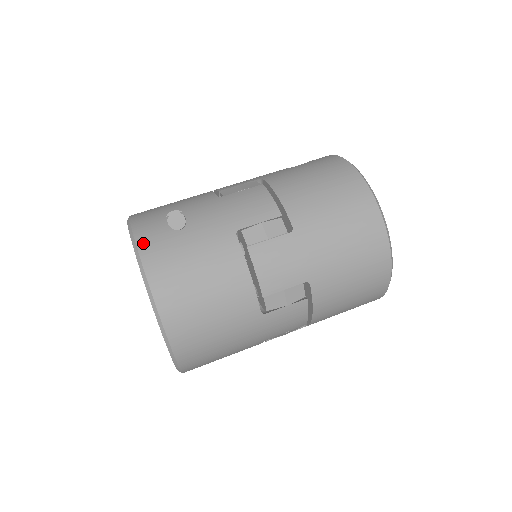
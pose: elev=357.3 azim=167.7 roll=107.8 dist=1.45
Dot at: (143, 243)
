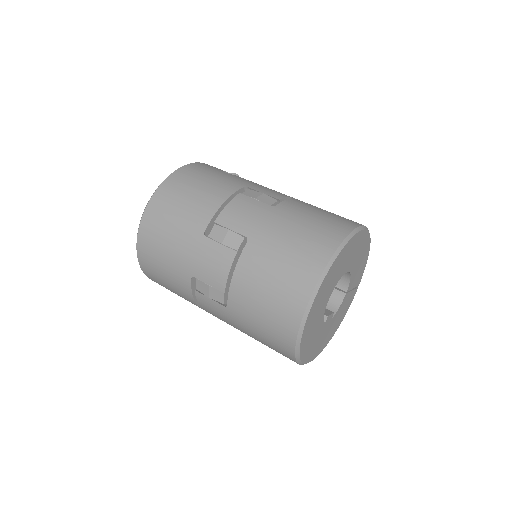
Dot at: (202, 164)
